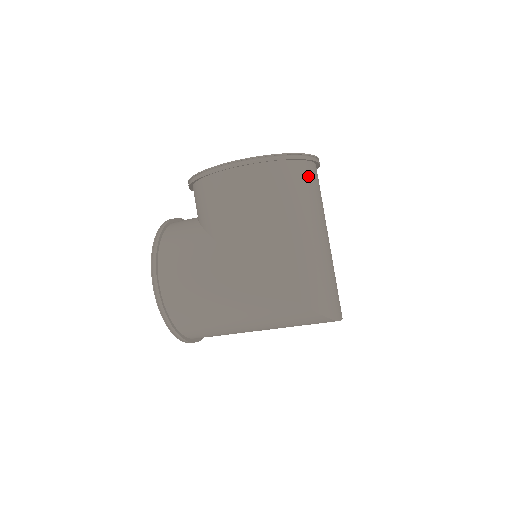
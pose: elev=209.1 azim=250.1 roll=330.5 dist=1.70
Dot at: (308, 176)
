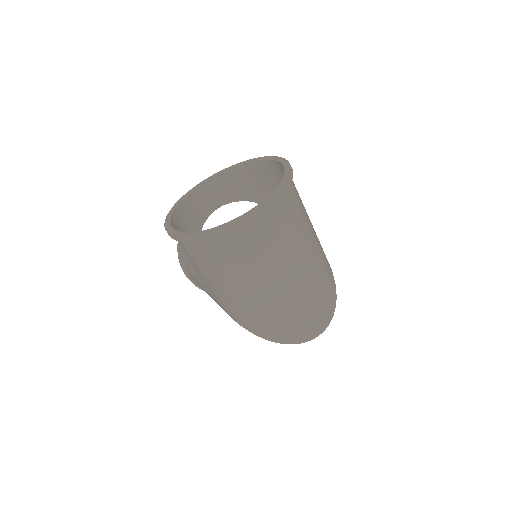
Dot at: (241, 240)
